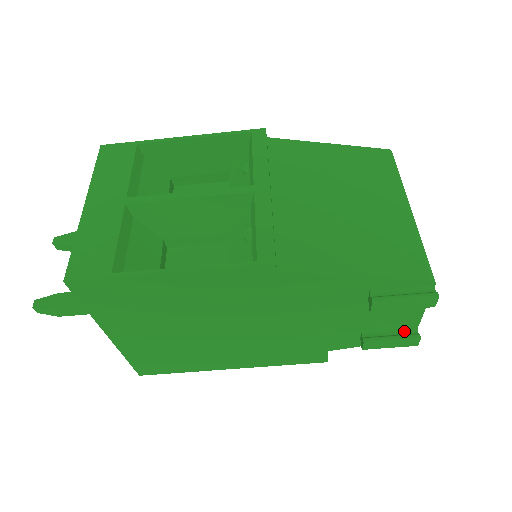
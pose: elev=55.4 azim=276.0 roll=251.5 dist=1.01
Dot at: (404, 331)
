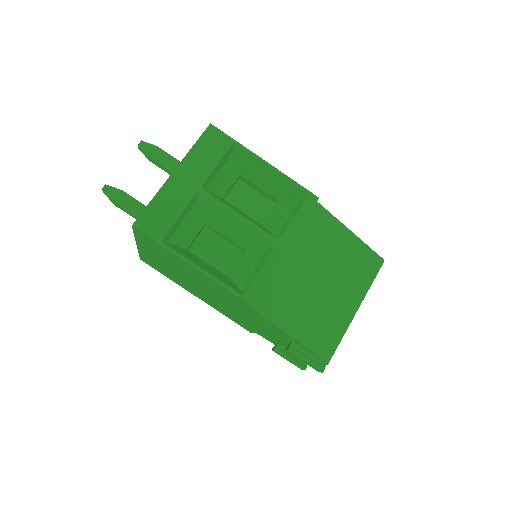
Dot at: occluded
